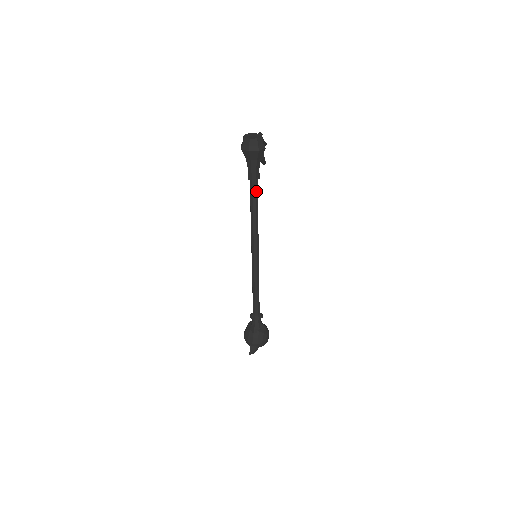
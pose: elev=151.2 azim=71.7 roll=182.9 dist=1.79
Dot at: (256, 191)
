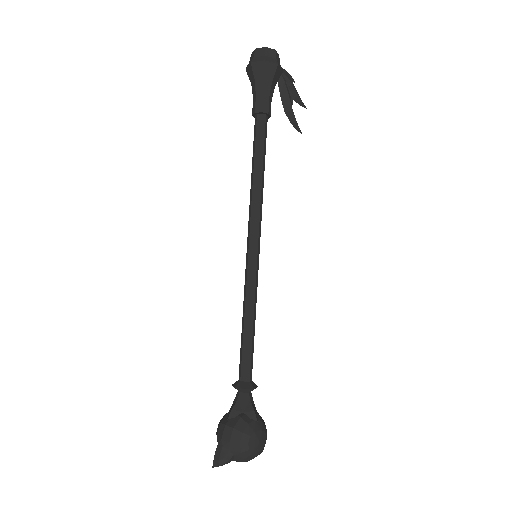
Dot at: (261, 133)
